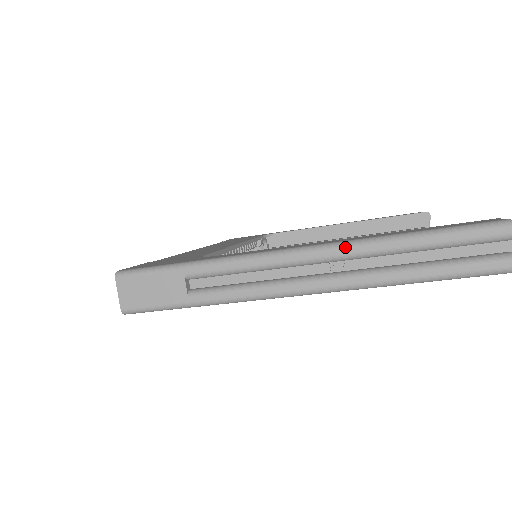
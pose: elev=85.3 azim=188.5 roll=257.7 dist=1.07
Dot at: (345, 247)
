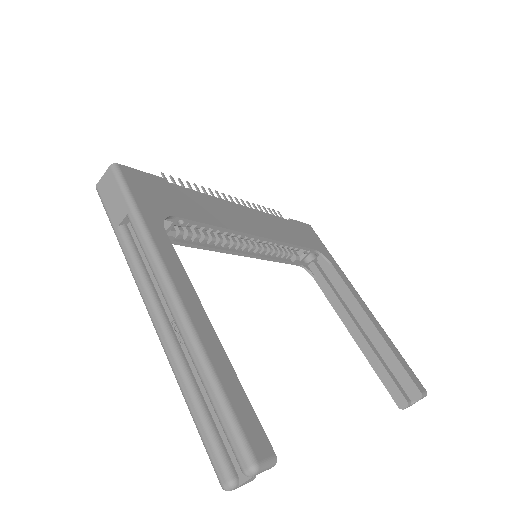
Dot at: (185, 327)
